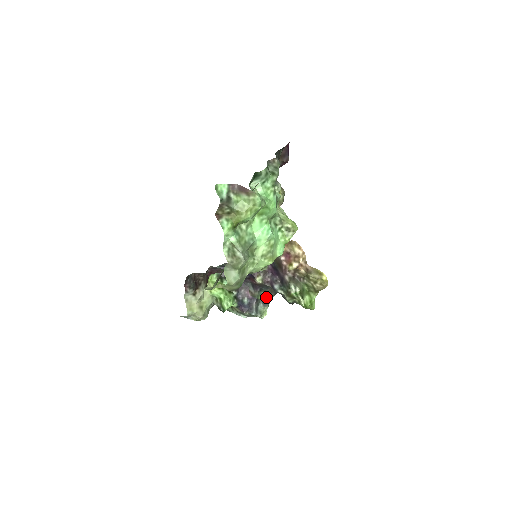
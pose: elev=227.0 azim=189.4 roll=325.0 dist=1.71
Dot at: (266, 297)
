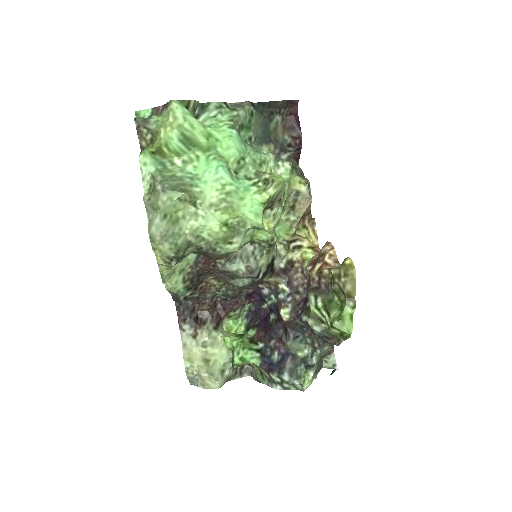
Dot at: (310, 354)
